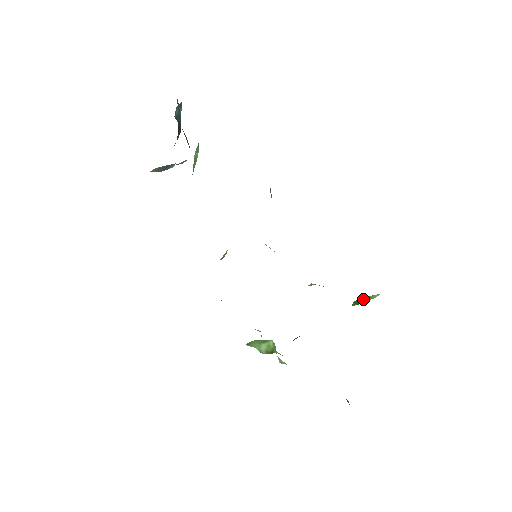
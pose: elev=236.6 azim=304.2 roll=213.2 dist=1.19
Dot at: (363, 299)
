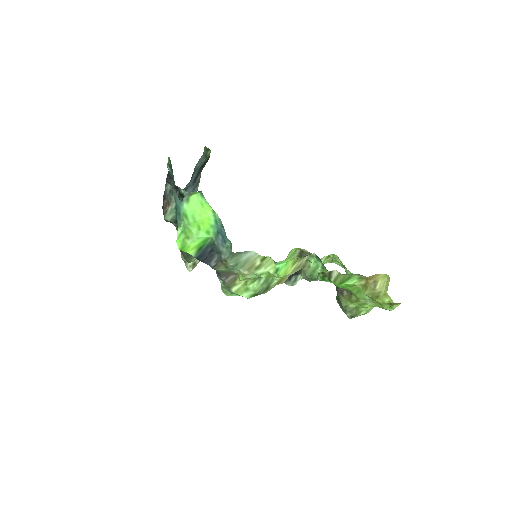
Dot at: occluded
